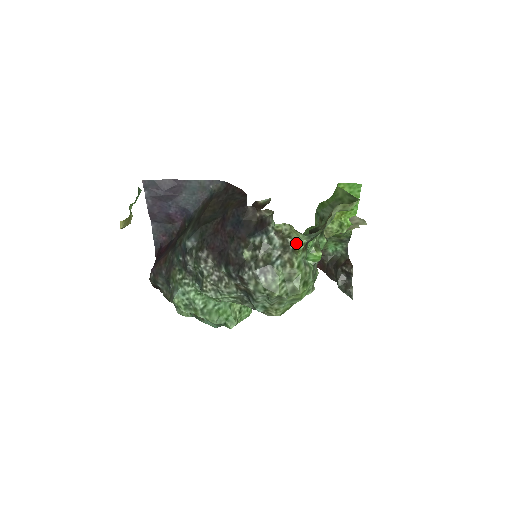
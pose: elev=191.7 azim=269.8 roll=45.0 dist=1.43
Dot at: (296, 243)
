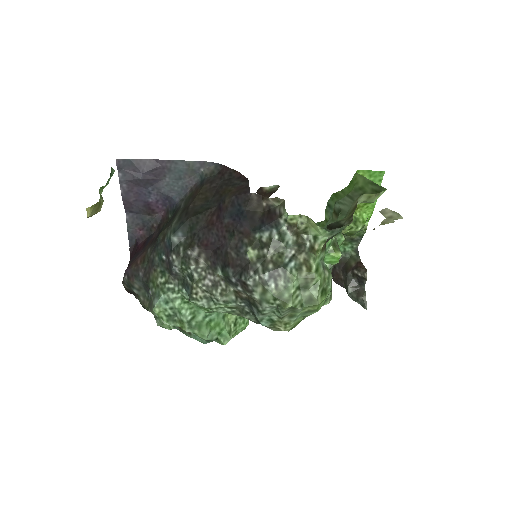
Dot at: (314, 240)
